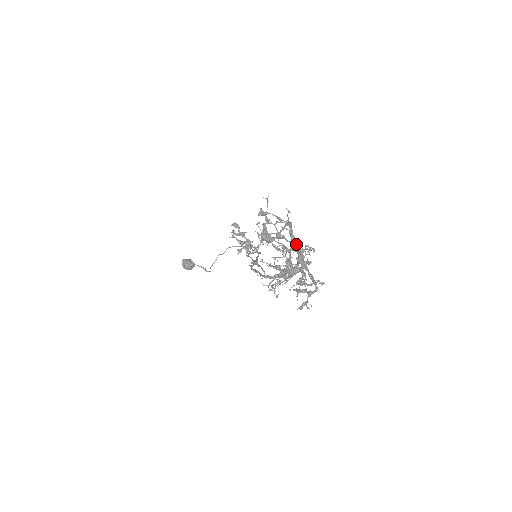
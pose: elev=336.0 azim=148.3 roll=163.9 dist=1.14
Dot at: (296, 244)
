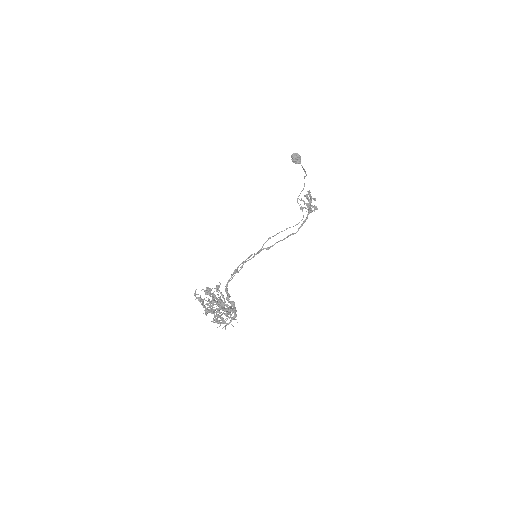
Dot at: (223, 309)
